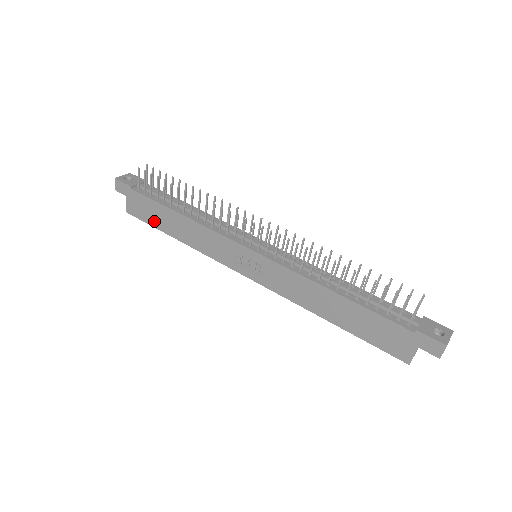
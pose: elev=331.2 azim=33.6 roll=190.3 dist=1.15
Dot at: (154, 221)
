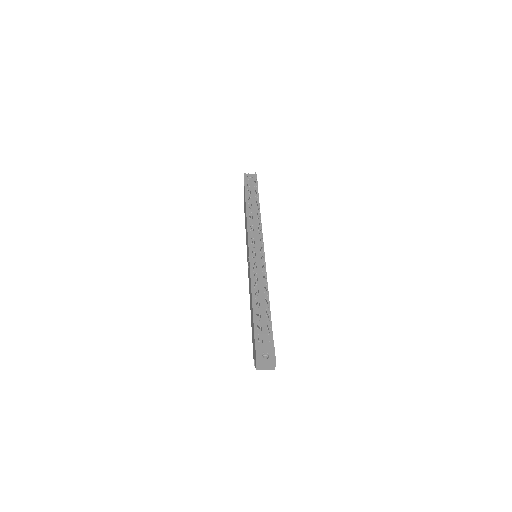
Dot at: occluded
